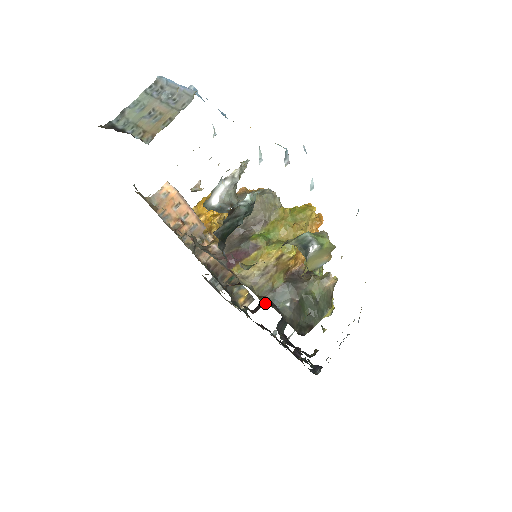
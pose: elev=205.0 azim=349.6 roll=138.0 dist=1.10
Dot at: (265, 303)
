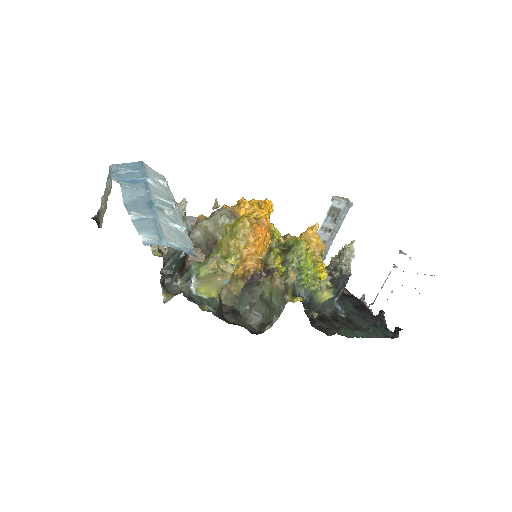
Dot at: occluded
